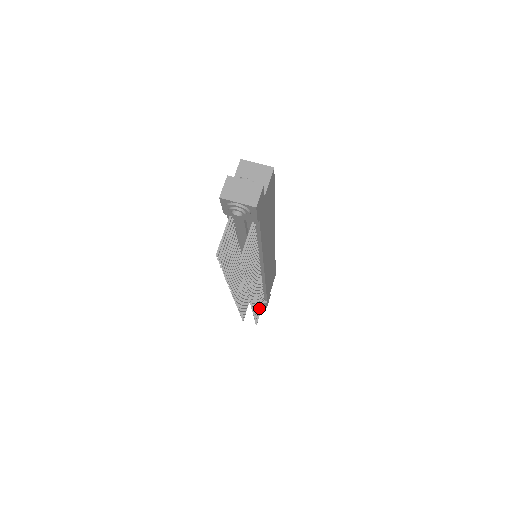
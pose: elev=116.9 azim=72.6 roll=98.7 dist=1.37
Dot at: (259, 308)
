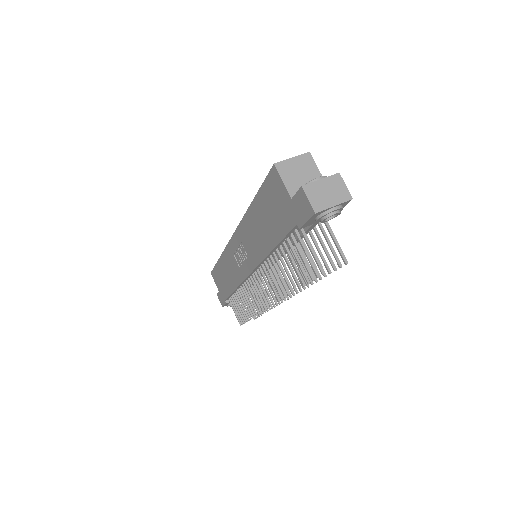
Dot at: occluded
